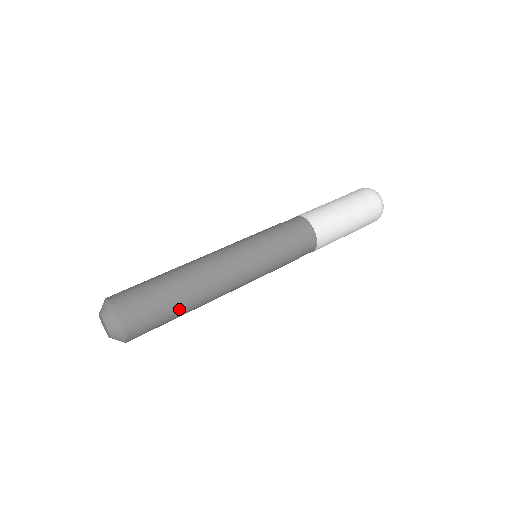
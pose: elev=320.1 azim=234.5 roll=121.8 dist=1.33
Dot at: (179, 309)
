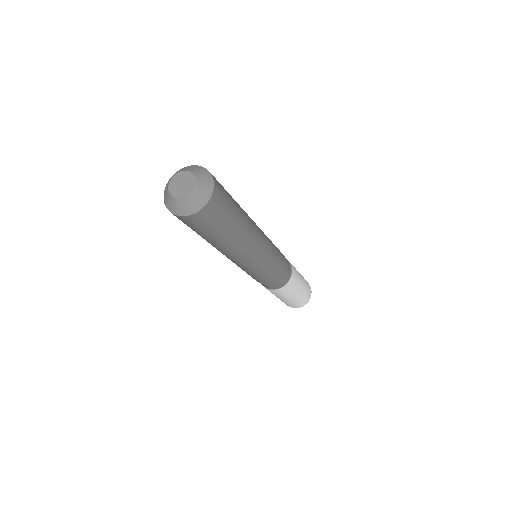
Dot at: (235, 201)
